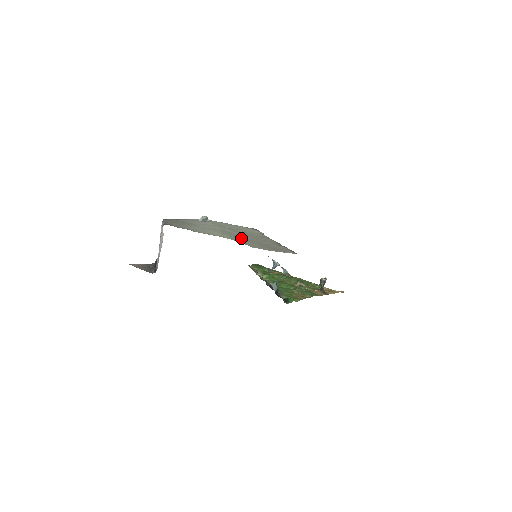
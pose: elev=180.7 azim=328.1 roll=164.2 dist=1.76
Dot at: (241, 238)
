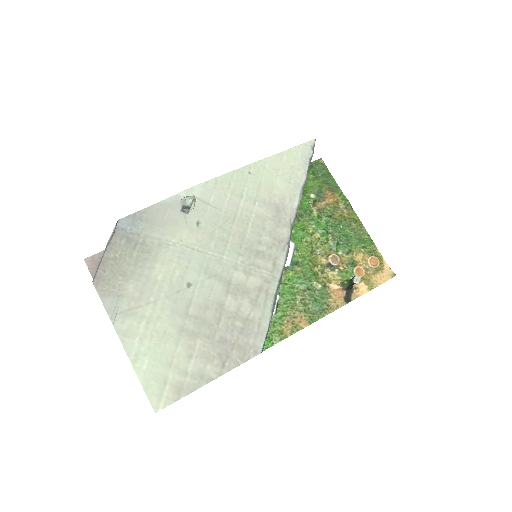
Dot at: (185, 325)
